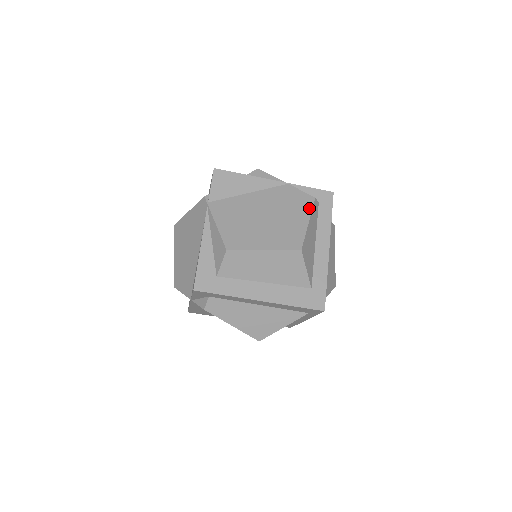
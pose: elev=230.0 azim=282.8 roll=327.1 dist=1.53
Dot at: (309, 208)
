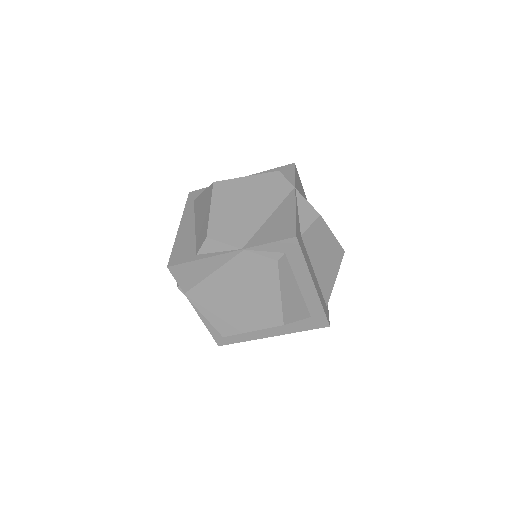
Dot at: (275, 277)
